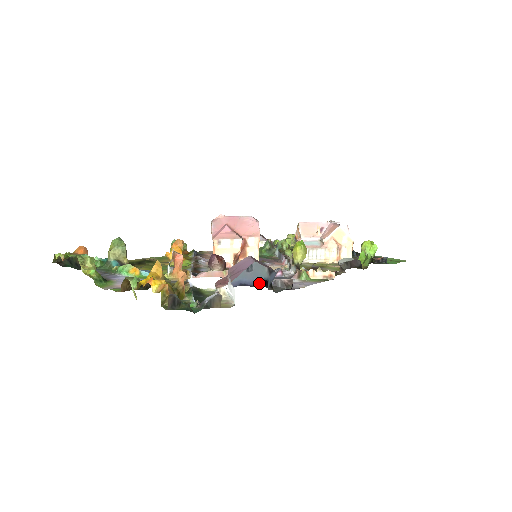
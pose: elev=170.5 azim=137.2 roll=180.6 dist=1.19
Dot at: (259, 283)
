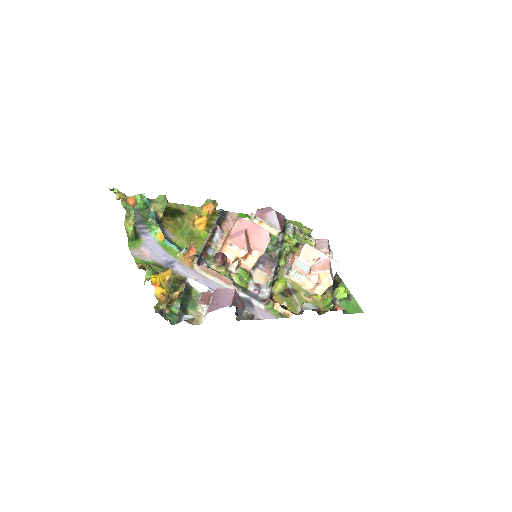
Dot at: occluded
